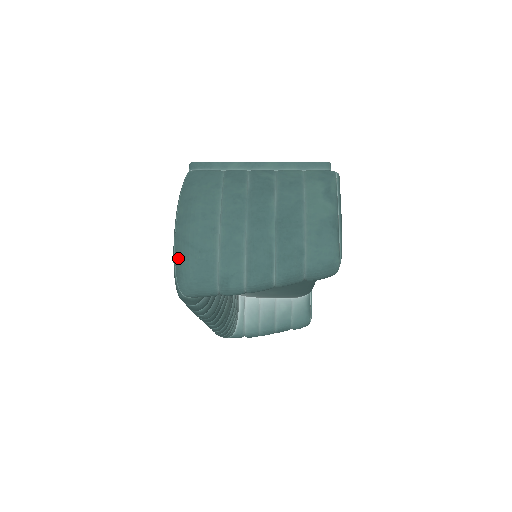
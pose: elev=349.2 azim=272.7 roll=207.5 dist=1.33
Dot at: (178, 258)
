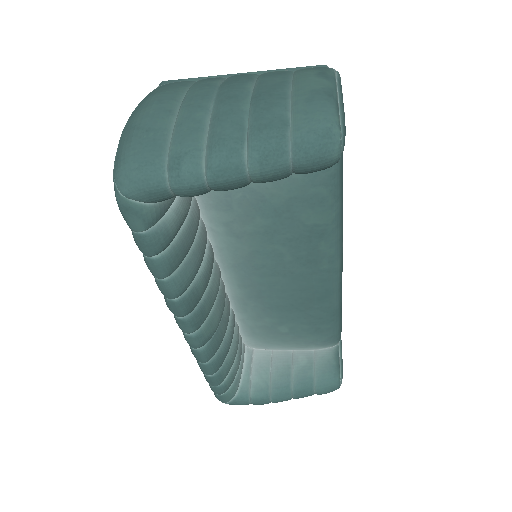
Dot at: (119, 147)
